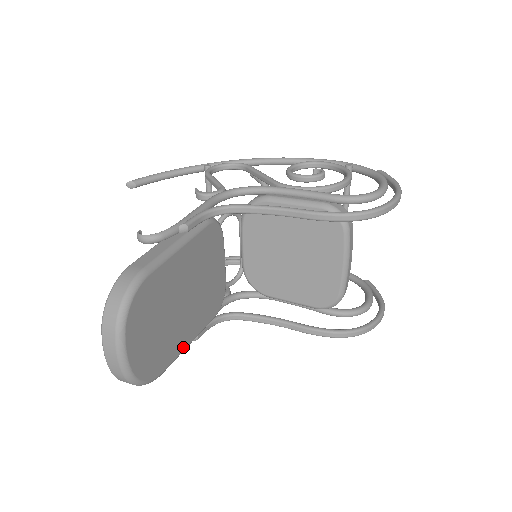
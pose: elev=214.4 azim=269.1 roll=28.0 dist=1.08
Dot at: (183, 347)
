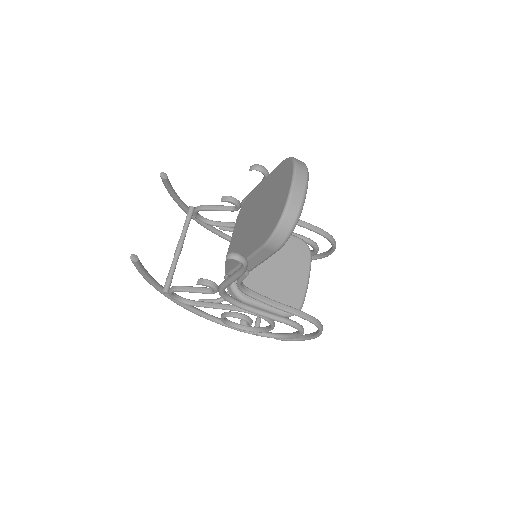
Dot at: occluded
